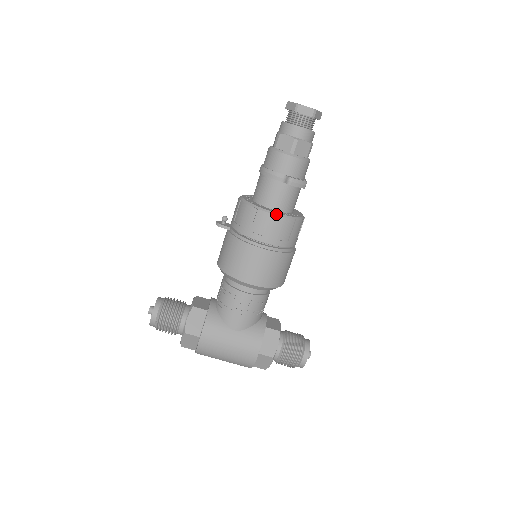
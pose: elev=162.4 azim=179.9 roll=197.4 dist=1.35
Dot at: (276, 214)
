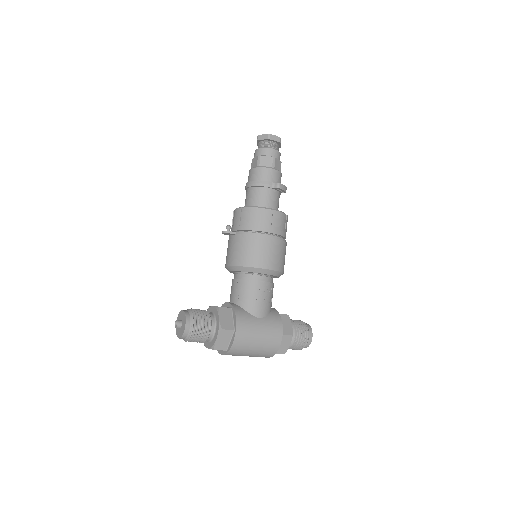
Dot at: (276, 210)
